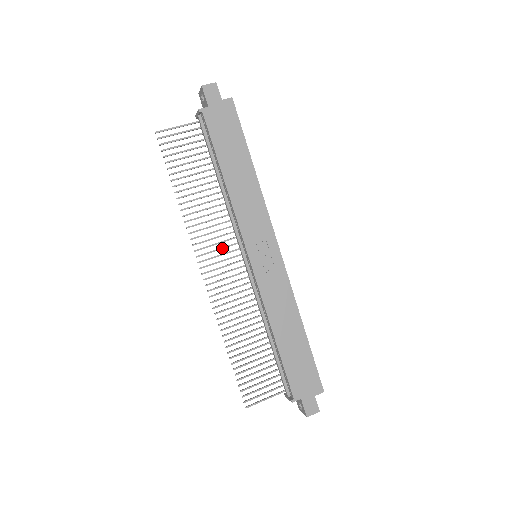
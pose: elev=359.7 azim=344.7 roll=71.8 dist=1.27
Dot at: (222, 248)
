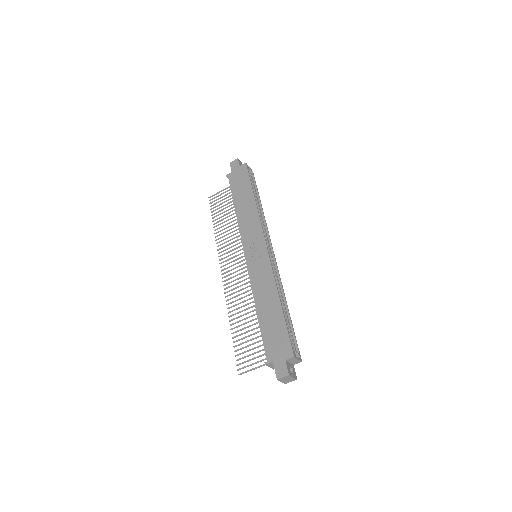
Dot at: (236, 255)
